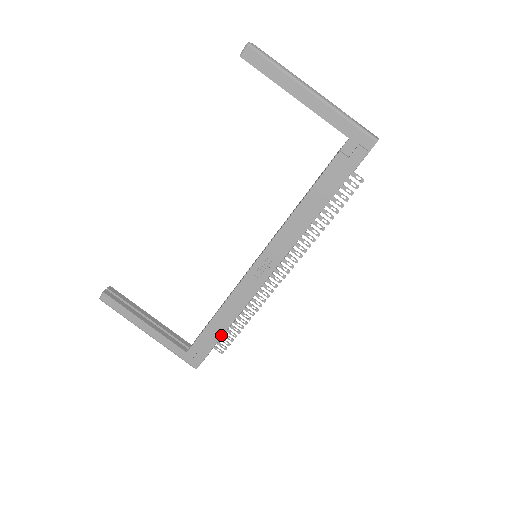
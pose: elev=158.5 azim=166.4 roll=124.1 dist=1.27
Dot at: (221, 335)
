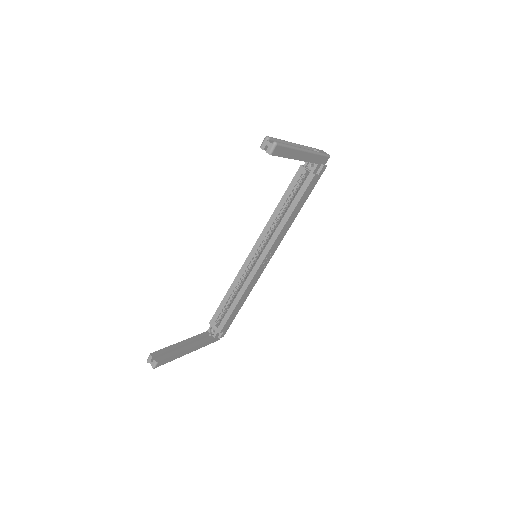
Dot at: occluded
